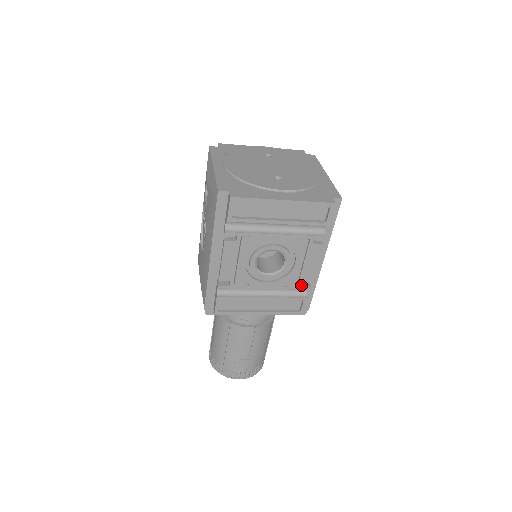
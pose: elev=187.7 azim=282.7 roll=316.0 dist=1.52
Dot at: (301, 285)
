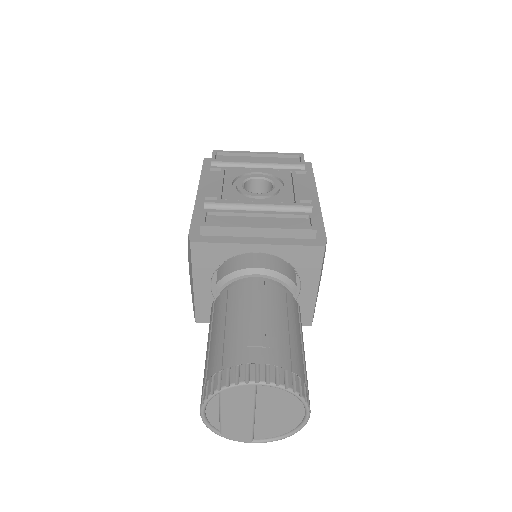
Dot at: (300, 205)
